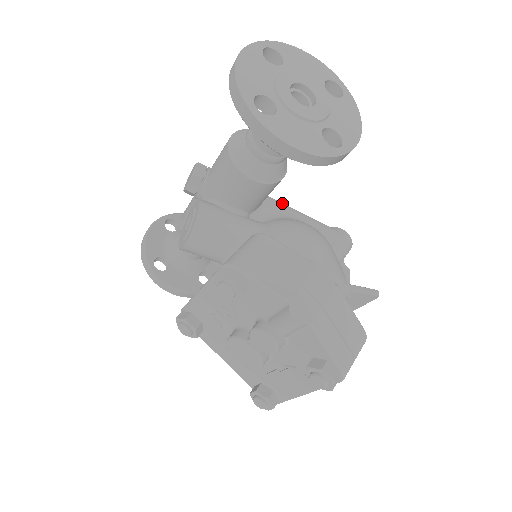
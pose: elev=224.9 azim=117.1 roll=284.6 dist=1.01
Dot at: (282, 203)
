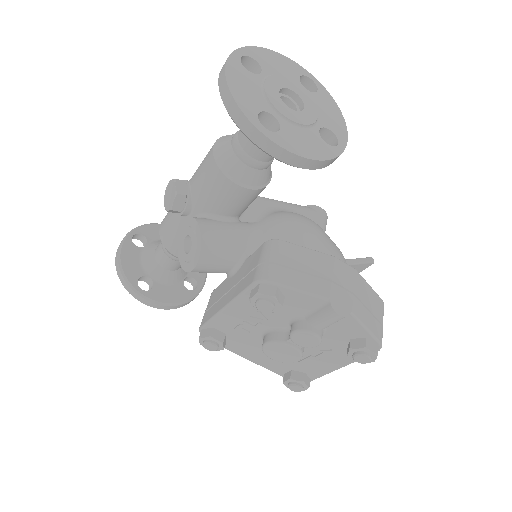
Dot at: (261, 197)
